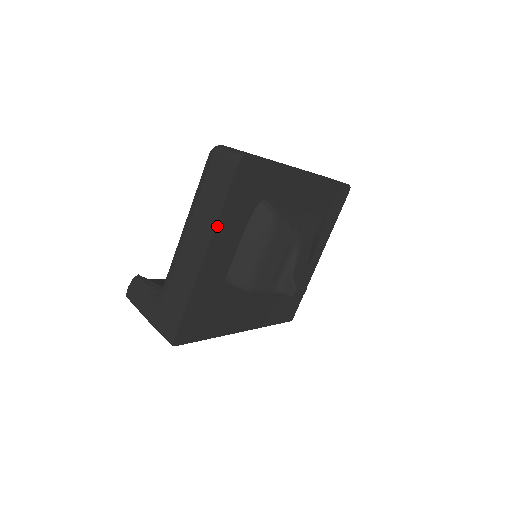
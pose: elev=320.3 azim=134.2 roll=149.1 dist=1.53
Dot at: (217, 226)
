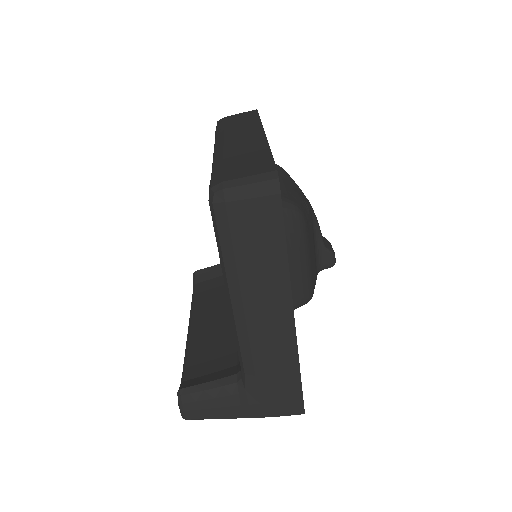
Dot at: (289, 275)
